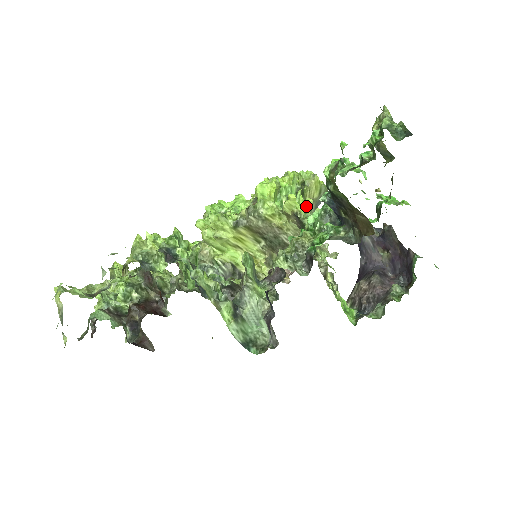
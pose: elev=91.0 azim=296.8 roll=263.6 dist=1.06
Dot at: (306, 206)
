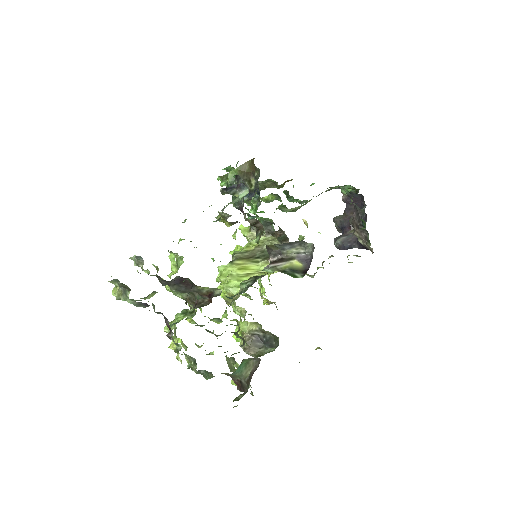
Dot at: occluded
